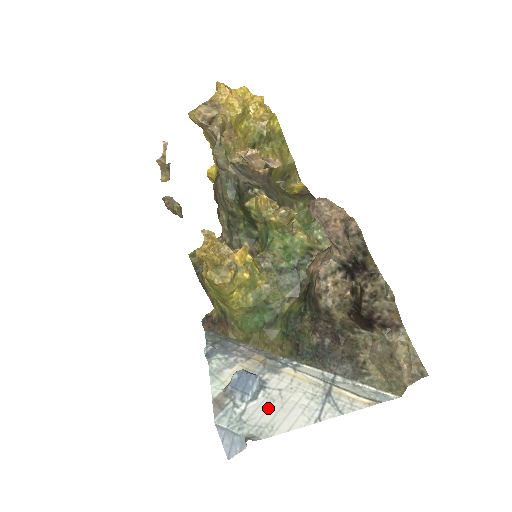
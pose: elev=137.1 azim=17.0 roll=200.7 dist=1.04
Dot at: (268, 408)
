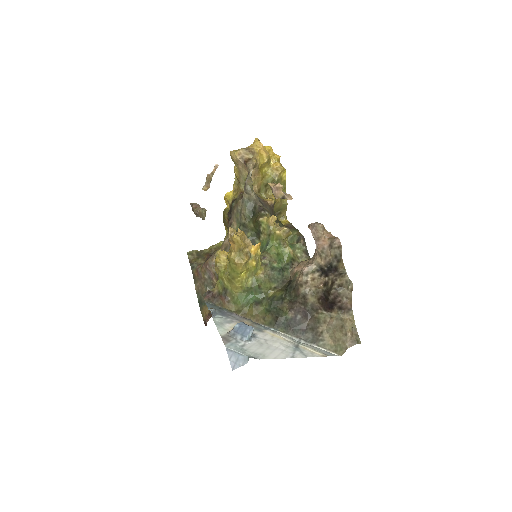
Dot at: (260, 346)
